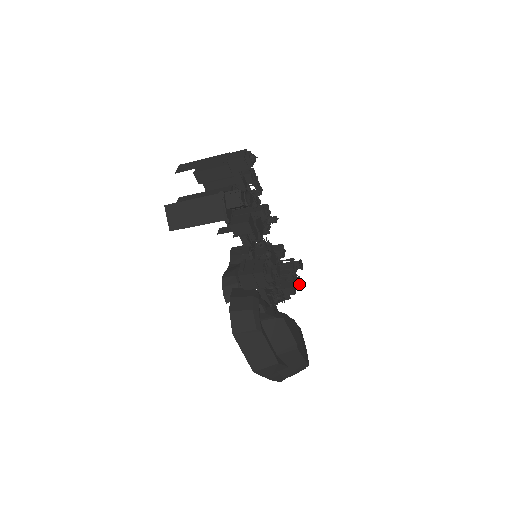
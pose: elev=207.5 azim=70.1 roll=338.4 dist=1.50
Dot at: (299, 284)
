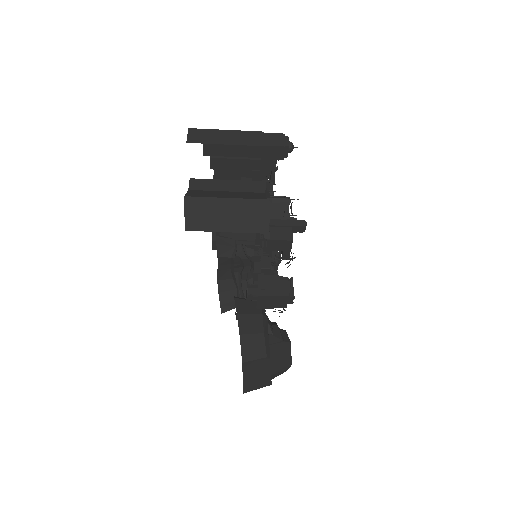
Dot at: occluded
